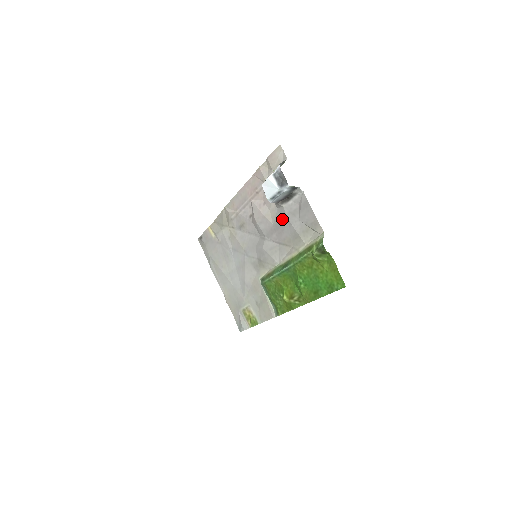
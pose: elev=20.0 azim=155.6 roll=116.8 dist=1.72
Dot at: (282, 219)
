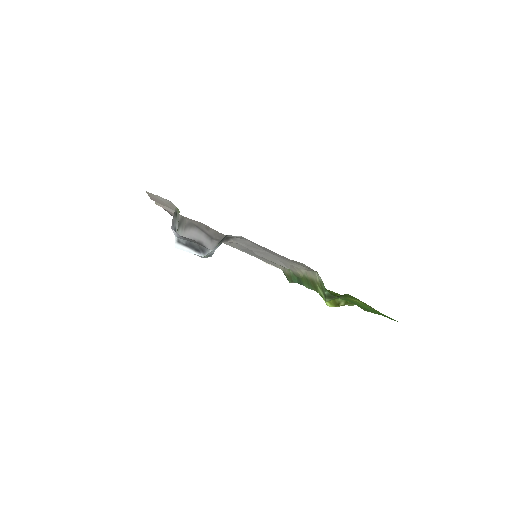
Dot at: occluded
